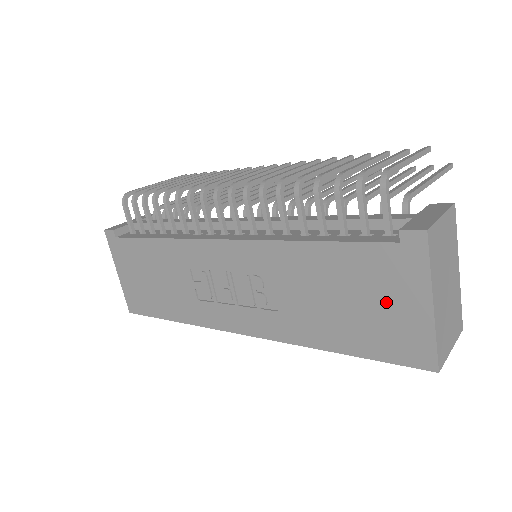
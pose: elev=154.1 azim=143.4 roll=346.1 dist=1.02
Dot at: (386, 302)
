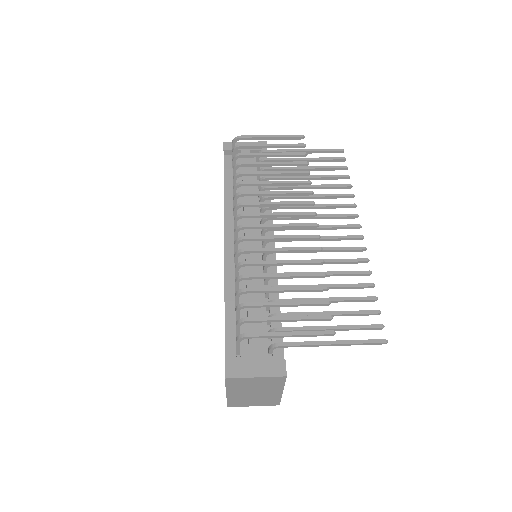
Dot at: occluded
